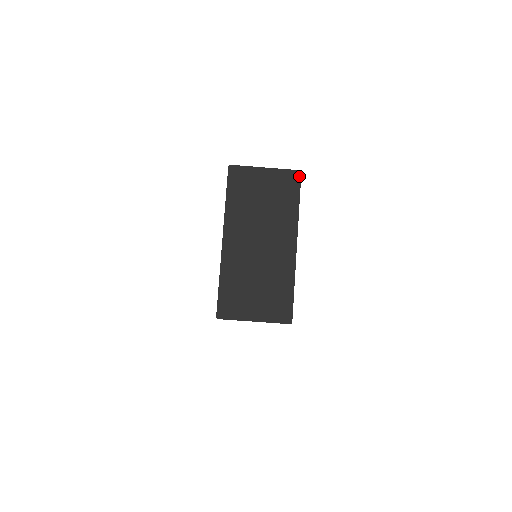
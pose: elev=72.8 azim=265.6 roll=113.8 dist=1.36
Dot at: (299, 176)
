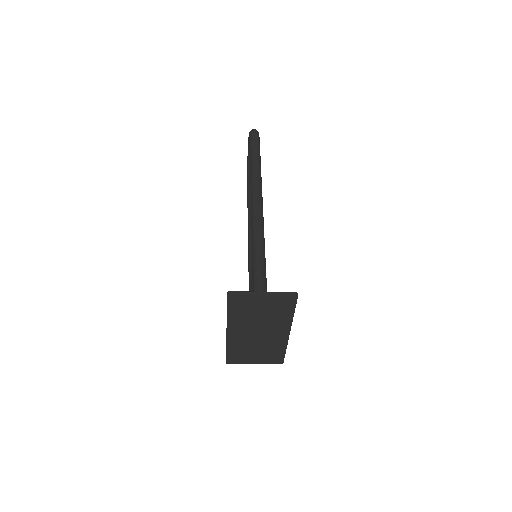
Dot at: (296, 298)
